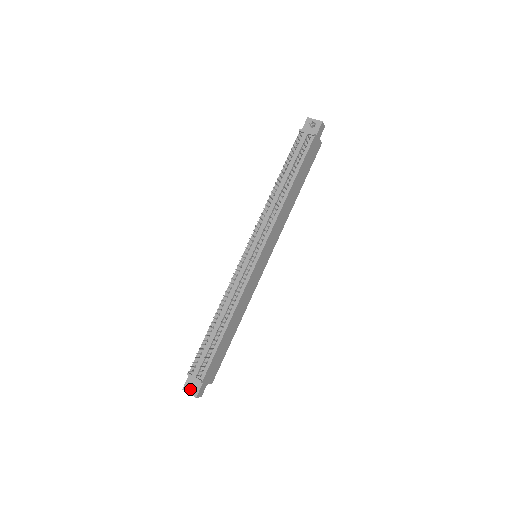
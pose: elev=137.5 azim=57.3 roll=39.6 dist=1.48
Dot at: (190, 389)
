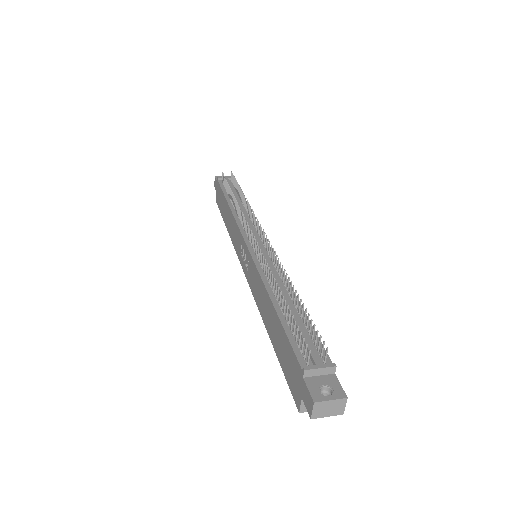
Dot at: (324, 397)
